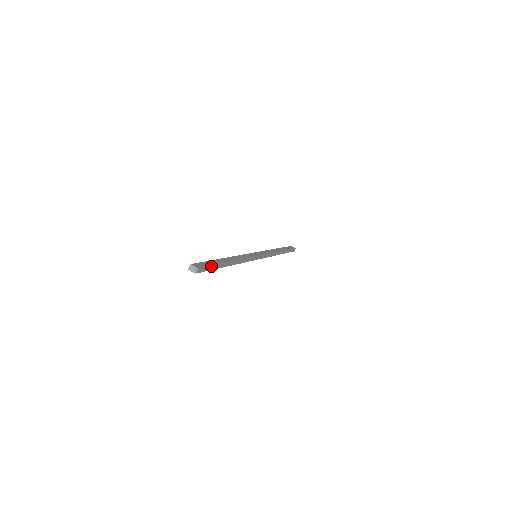
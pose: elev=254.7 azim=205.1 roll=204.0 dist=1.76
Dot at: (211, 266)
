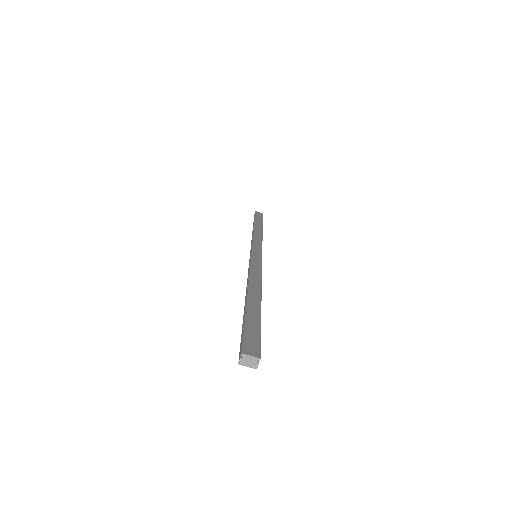
Dot at: (260, 331)
